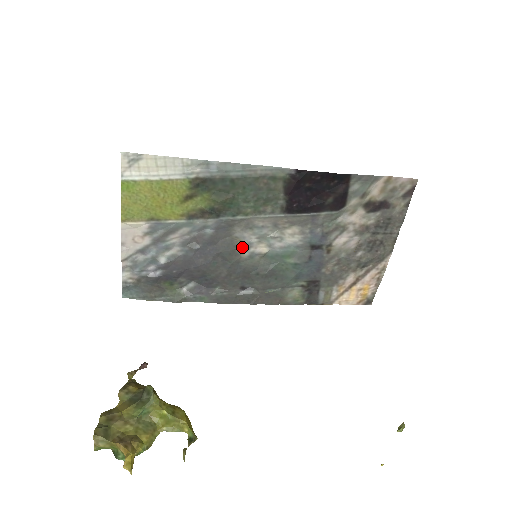
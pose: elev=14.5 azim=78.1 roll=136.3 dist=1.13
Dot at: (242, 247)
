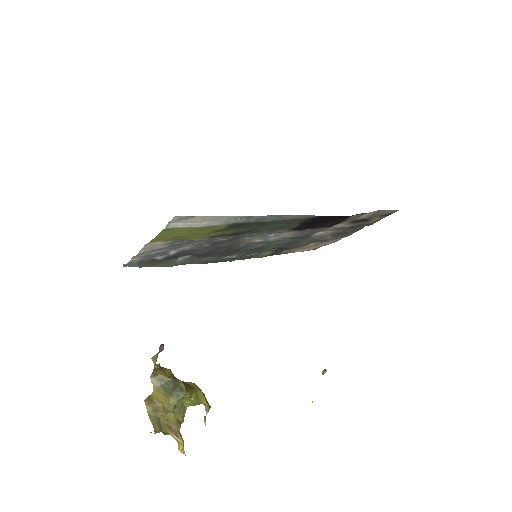
Dot at: (244, 242)
